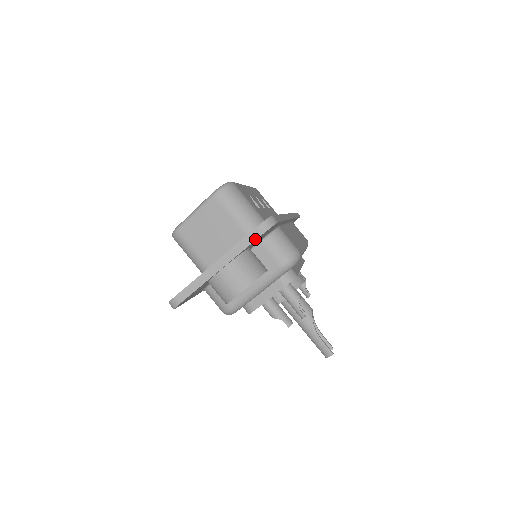
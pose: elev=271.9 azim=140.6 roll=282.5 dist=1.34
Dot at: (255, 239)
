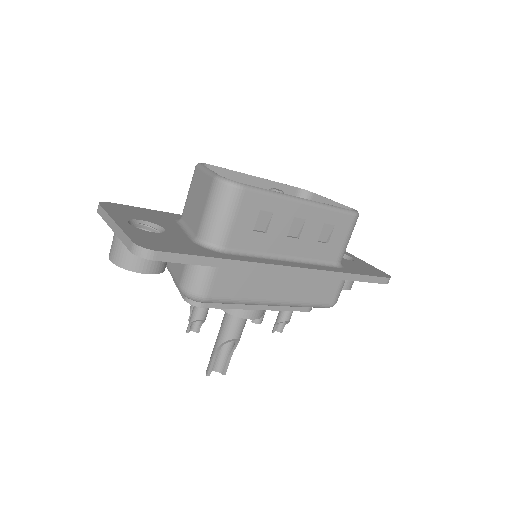
Dot at: (127, 246)
